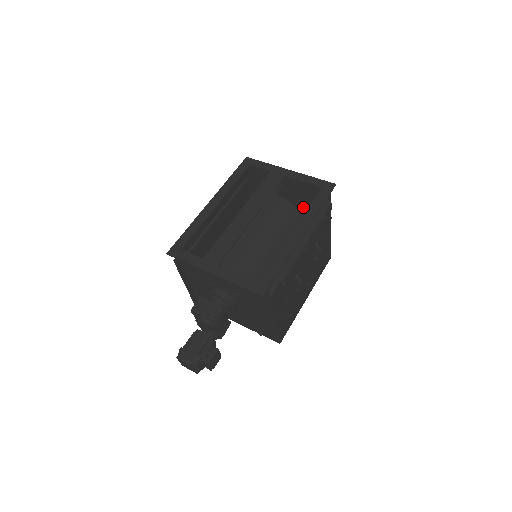
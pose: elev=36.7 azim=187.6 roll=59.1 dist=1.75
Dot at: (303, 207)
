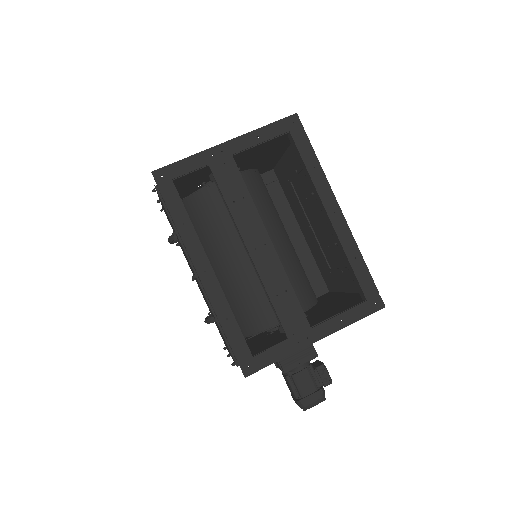
Dot at: (251, 161)
